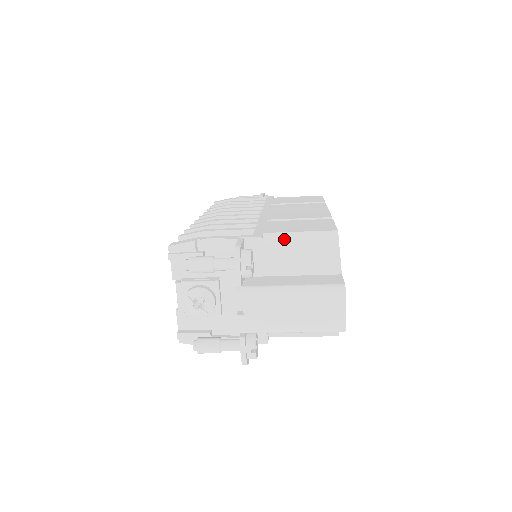
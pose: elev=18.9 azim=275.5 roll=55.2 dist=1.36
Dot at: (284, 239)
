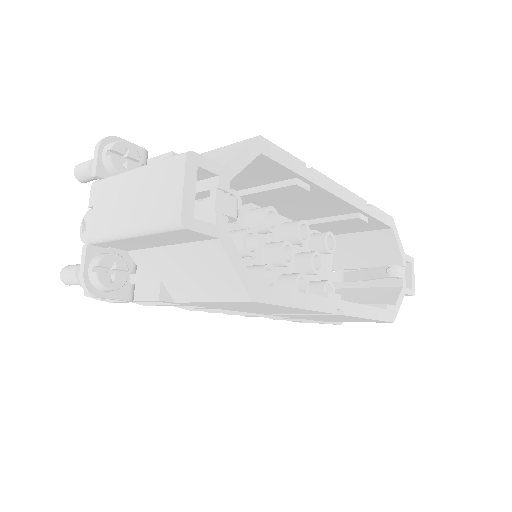
Dot at: occluded
